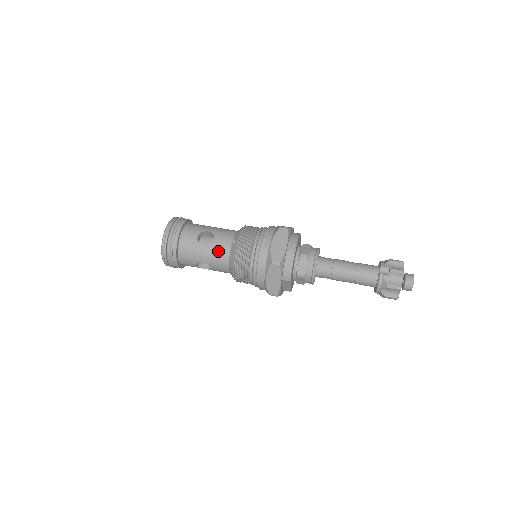
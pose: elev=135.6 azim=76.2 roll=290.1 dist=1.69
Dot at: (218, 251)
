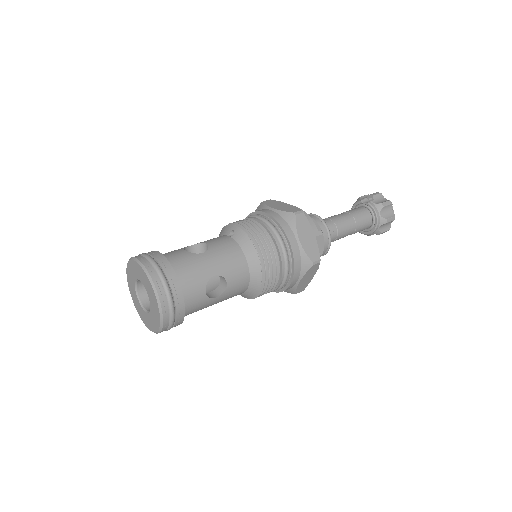
Dot at: (224, 249)
